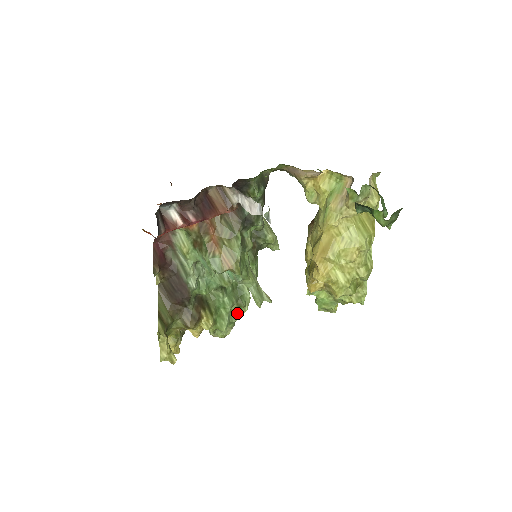
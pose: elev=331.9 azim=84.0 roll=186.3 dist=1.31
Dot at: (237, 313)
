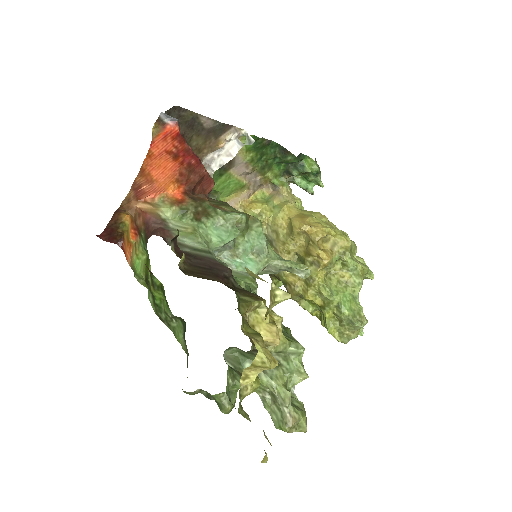
Dot at: occluded
